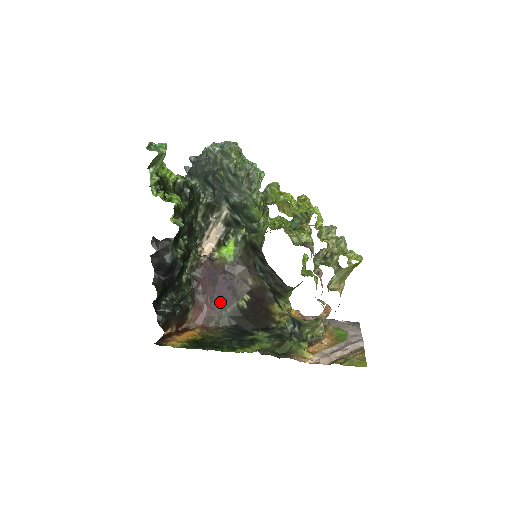
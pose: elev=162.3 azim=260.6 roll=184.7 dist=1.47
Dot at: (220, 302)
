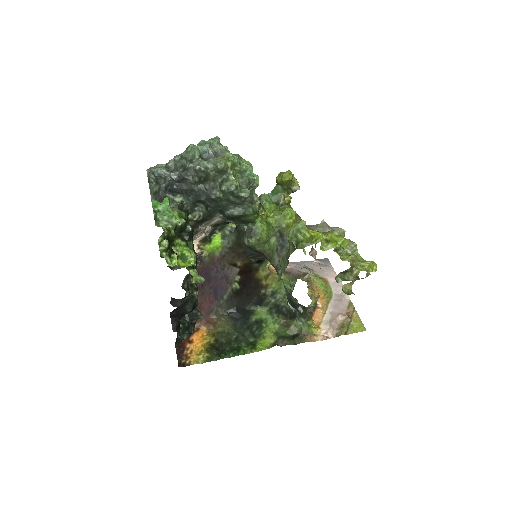
Dot at: (217, 294)
